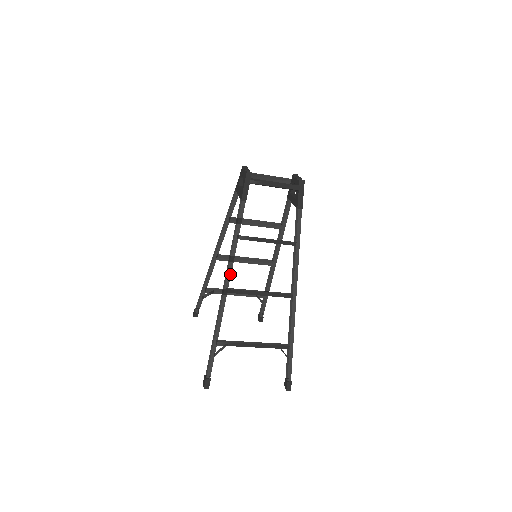
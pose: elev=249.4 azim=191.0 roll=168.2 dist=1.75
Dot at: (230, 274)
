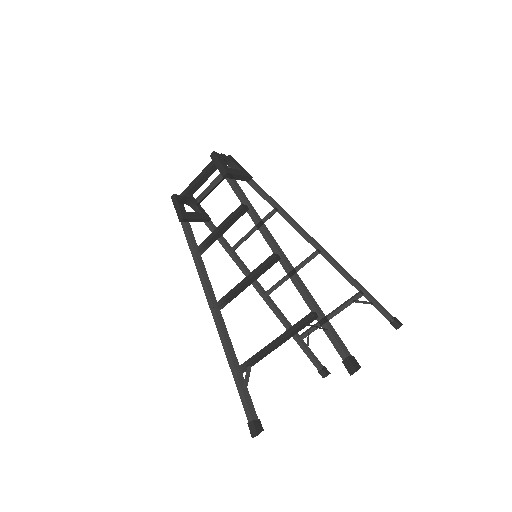
Dot at: (207, 290)
